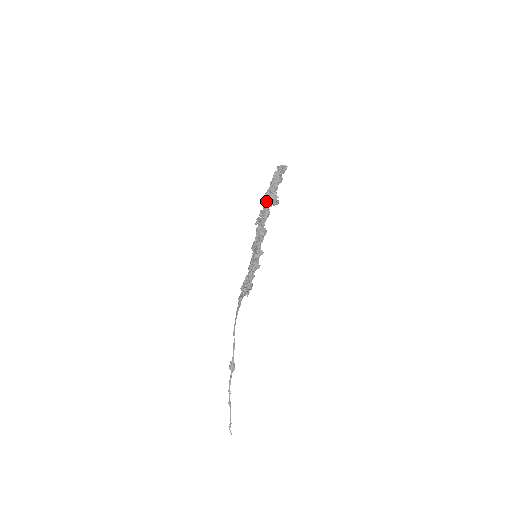
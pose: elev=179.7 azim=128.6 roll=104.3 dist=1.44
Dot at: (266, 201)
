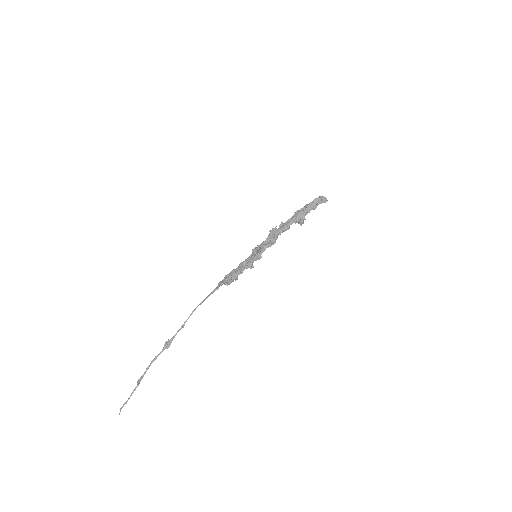
Dot at: (294, 216)
